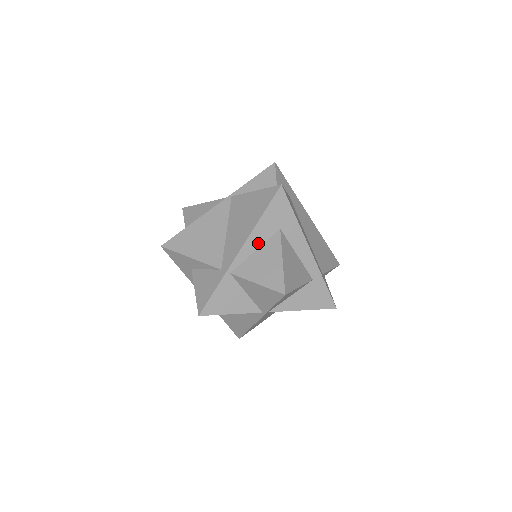
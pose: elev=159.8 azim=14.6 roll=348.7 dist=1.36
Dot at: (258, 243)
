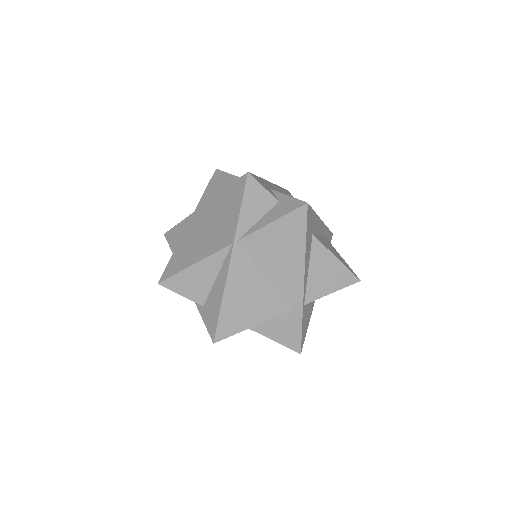
Dot at: (308, 263)
